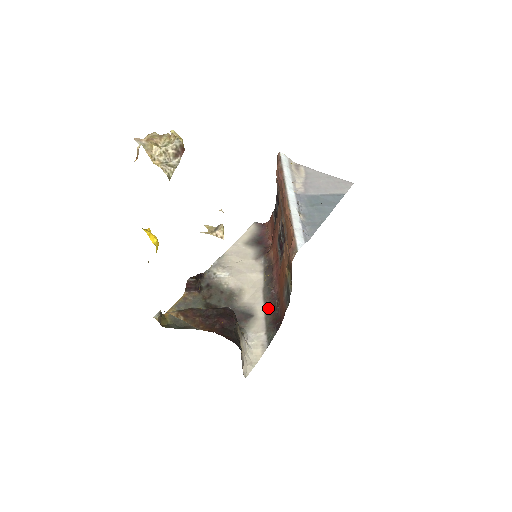
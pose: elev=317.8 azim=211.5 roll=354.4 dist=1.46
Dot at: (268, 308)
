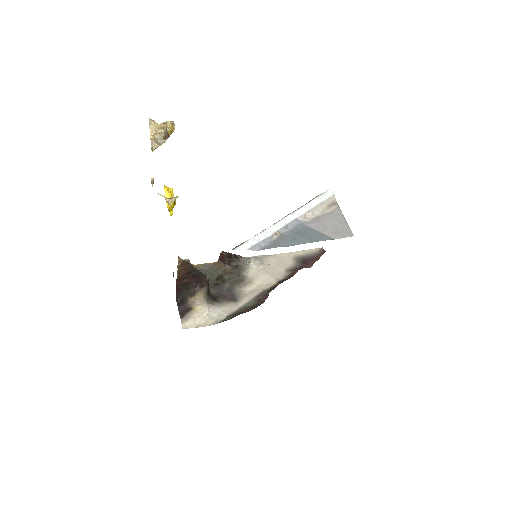
Dot at: (251, 304)
